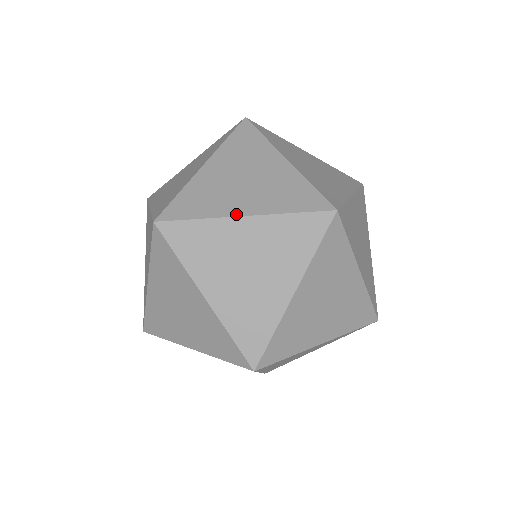
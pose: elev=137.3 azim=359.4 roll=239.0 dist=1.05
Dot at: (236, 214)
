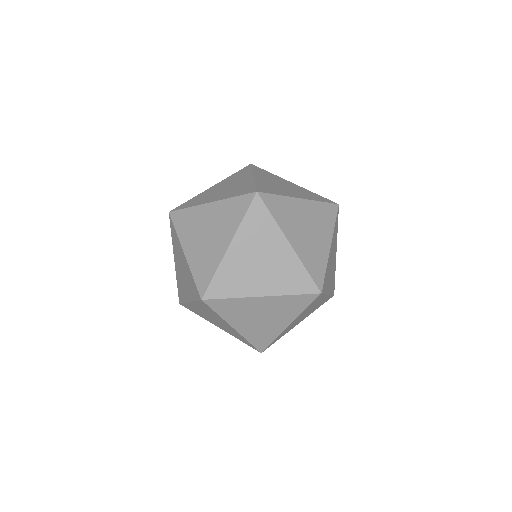
Dot at: (207, 202)
